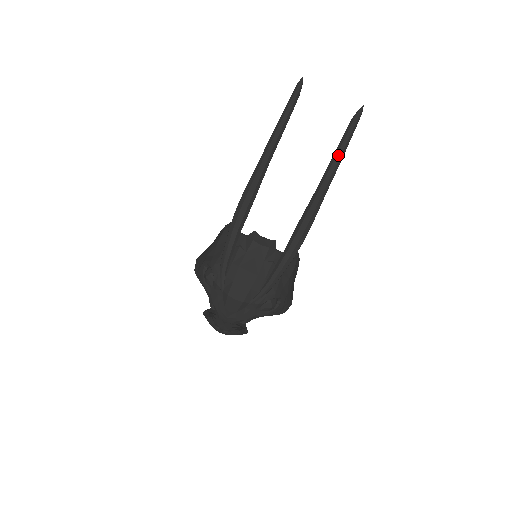
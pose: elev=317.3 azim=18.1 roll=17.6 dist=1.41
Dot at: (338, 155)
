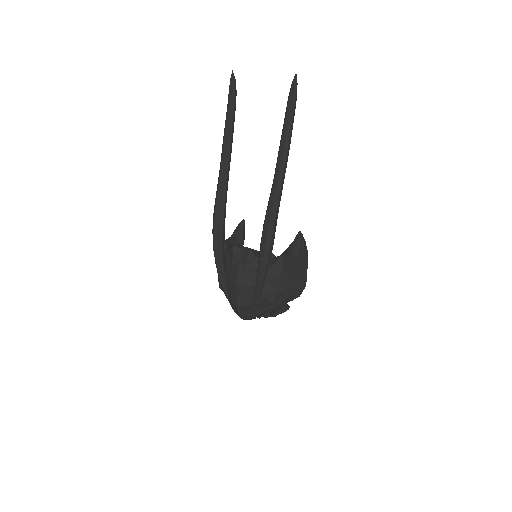
Dot at: (282, 146)
